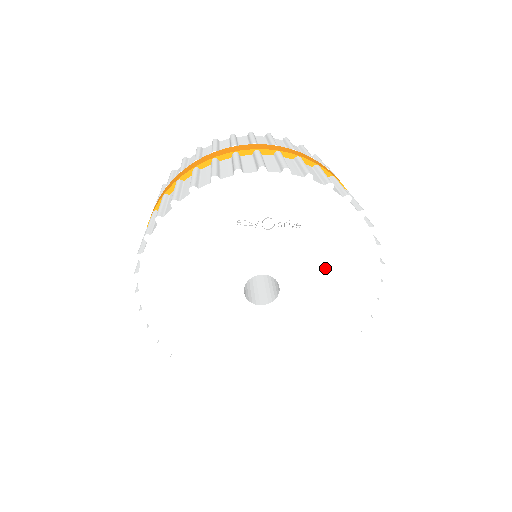
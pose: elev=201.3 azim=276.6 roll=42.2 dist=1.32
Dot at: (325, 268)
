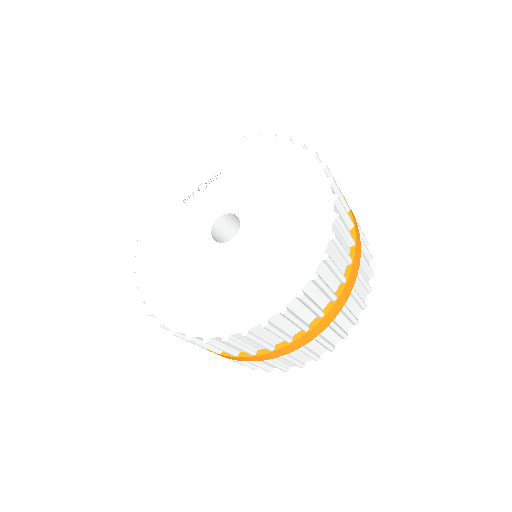
Dot at: (260, 179)
